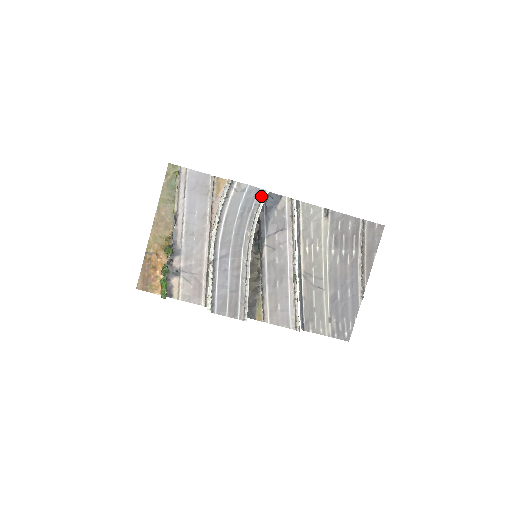
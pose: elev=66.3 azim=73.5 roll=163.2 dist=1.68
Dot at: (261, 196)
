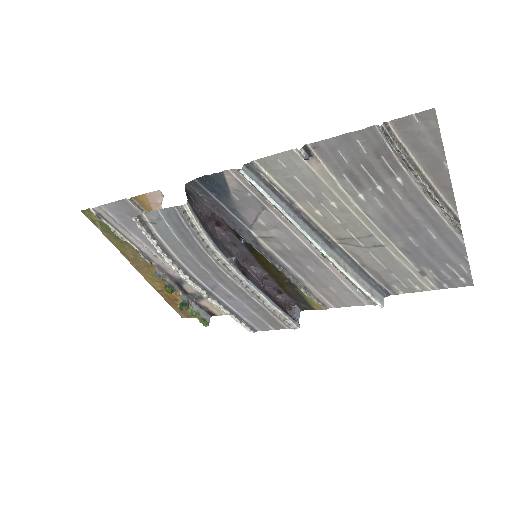
Dot at: (184, 215)
